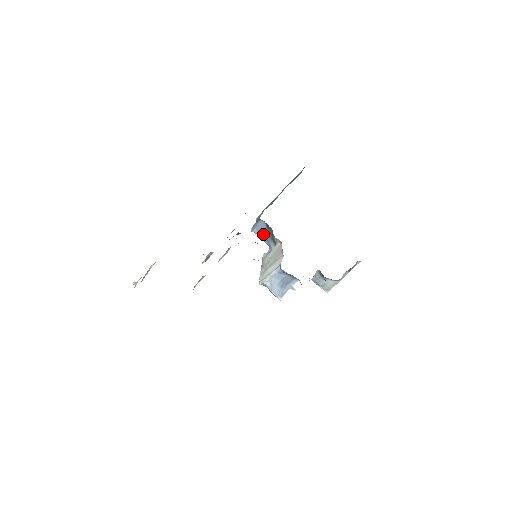
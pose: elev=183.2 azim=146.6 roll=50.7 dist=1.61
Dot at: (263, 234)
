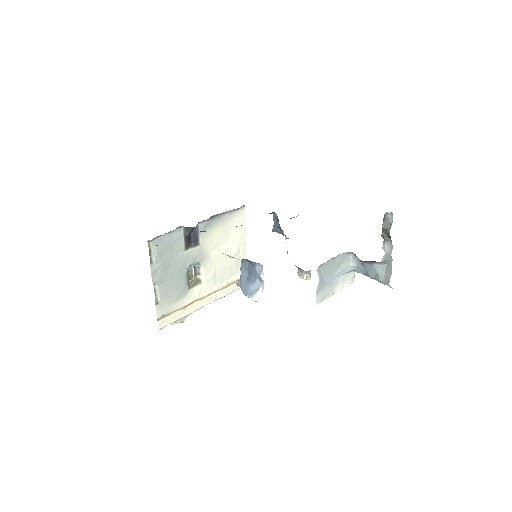
Dot at: (279, 229)
